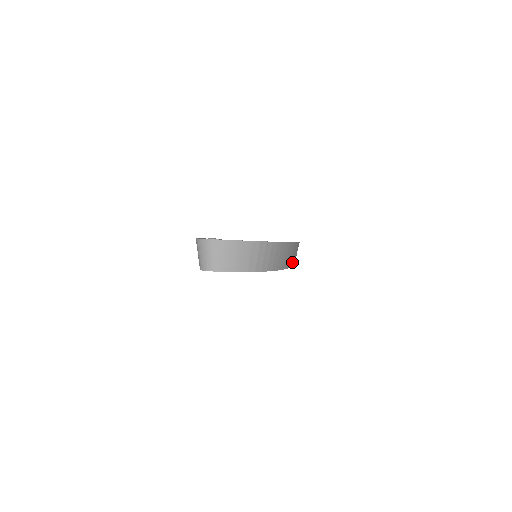
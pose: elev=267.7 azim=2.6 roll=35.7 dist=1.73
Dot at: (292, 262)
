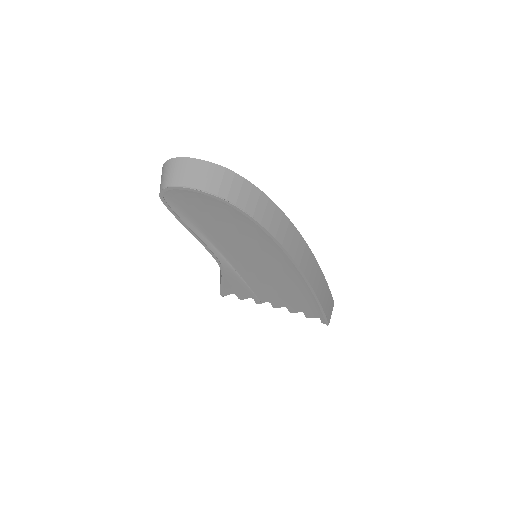
Dot at: (293, 252)
